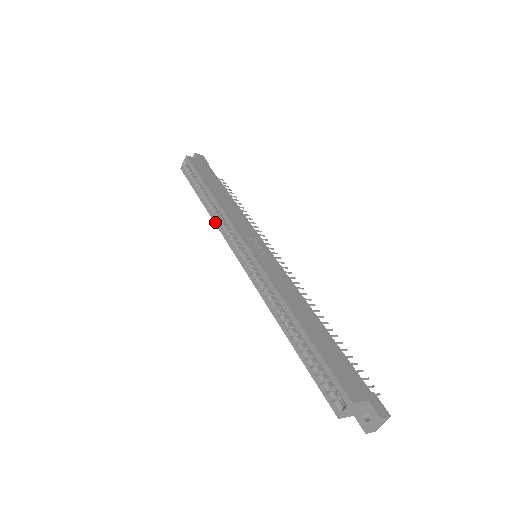
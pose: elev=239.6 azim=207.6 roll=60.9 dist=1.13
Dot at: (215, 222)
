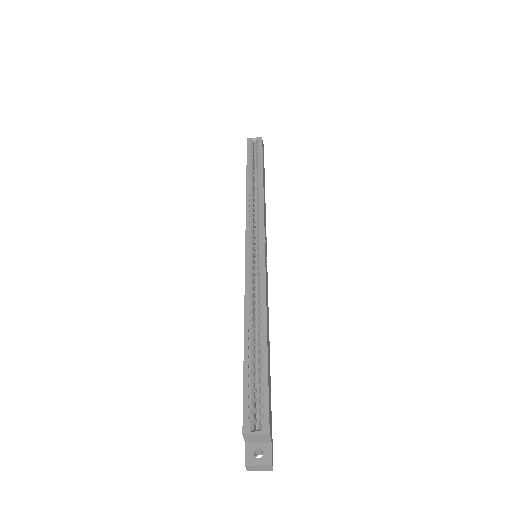
Dot at: (247, 201)
